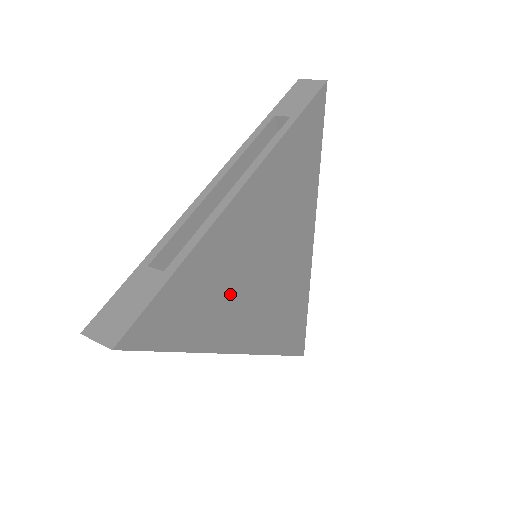
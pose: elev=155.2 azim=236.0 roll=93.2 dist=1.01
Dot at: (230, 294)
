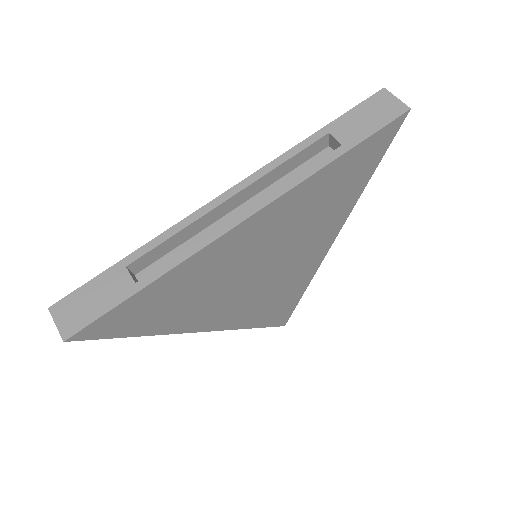
Dot at: (207, 296)
